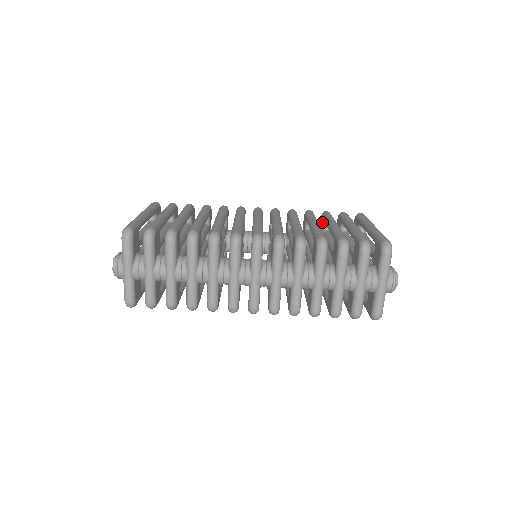
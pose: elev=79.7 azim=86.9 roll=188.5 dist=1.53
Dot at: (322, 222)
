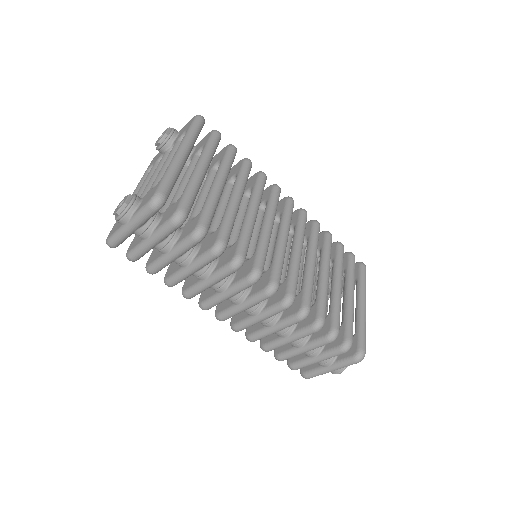
Dot at: (331, 254)
